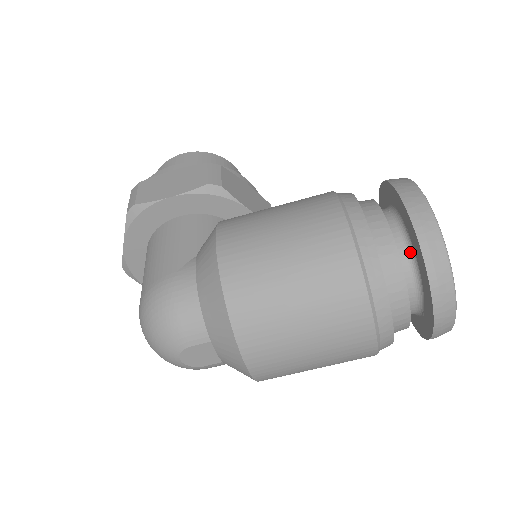
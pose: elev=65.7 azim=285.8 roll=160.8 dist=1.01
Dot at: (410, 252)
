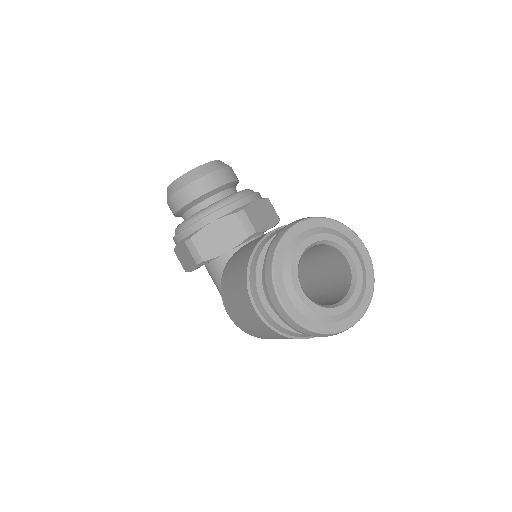
Dot at: occluded
